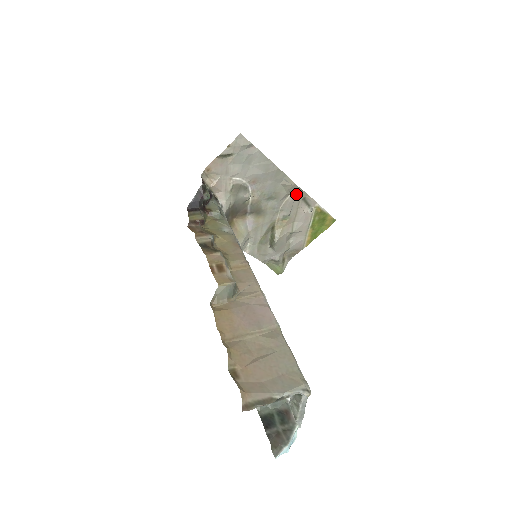
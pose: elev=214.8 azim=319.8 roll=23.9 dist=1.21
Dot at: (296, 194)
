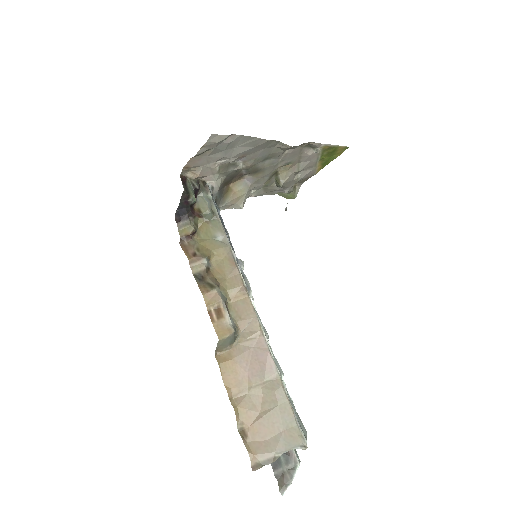
Dot at: occluded
